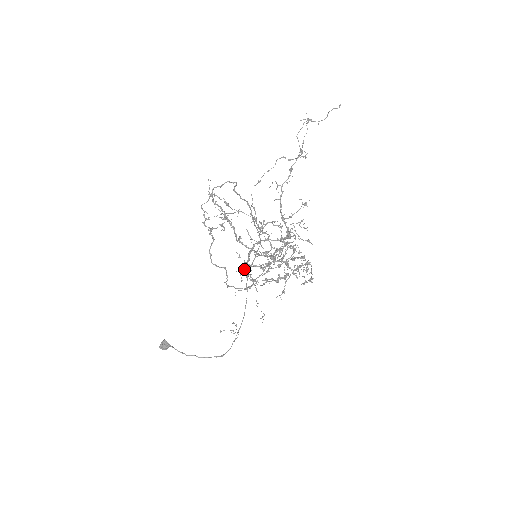
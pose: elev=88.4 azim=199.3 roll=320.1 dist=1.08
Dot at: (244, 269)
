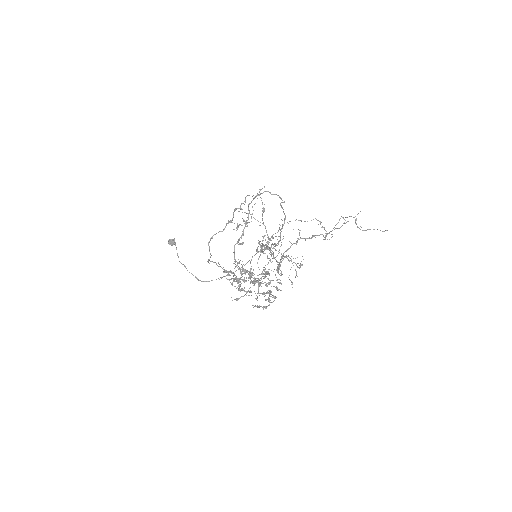
Dot at: occluded
